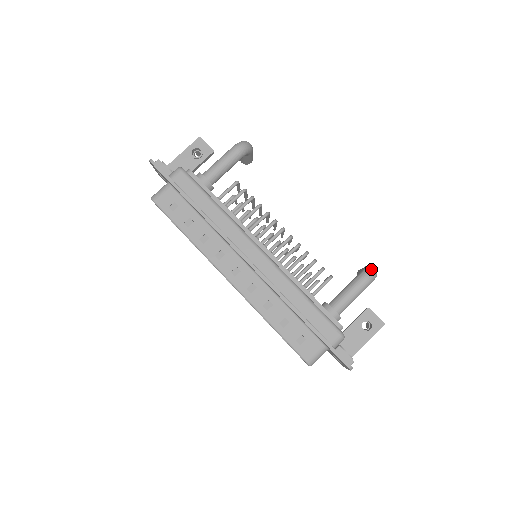
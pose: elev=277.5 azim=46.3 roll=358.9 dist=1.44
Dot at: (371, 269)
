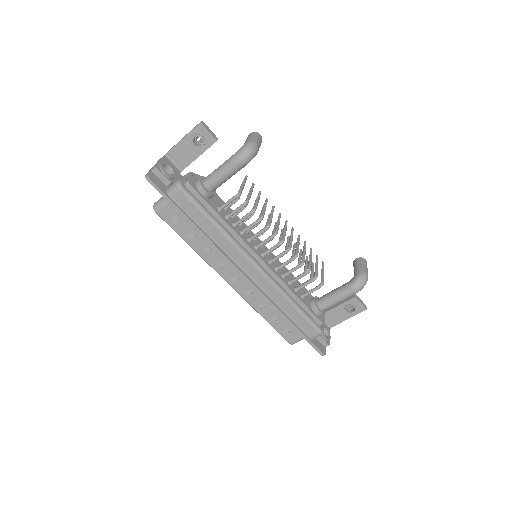
Dot at: (361, 282)
